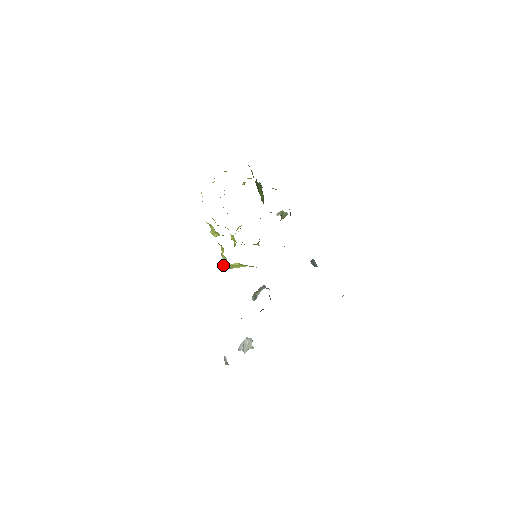
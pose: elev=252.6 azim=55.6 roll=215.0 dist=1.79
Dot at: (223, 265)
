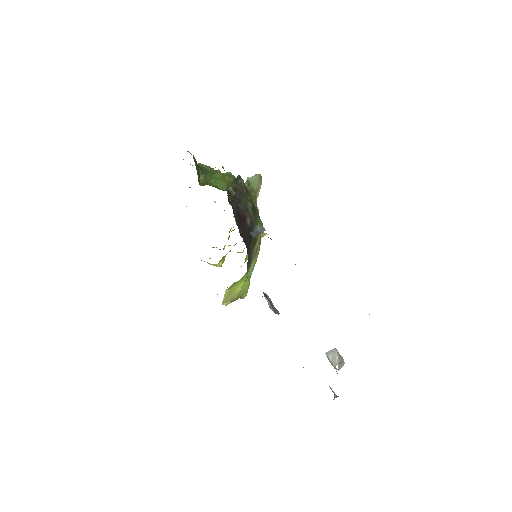
Dot at: (222, 302)
